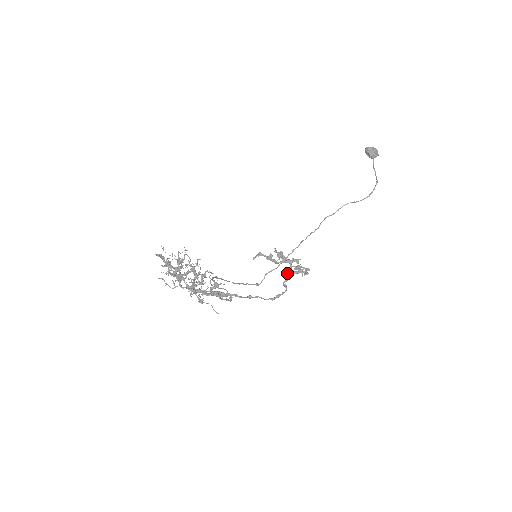
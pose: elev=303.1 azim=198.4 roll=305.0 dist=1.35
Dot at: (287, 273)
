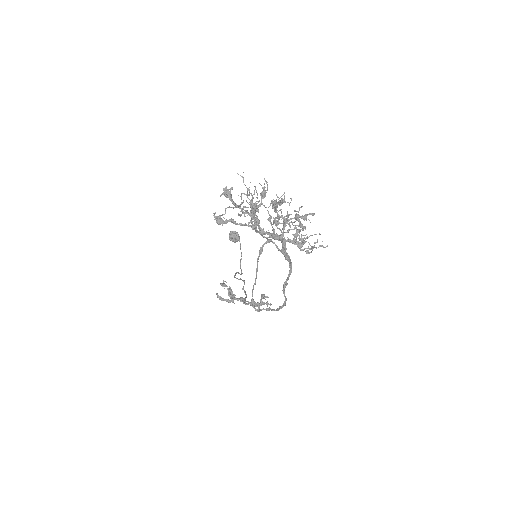
Dot at: (253, 305)
